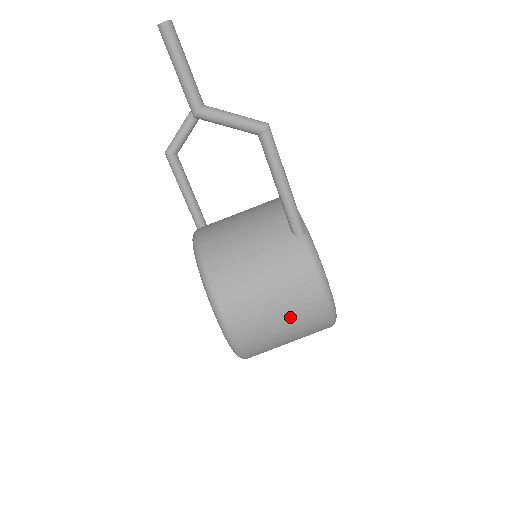
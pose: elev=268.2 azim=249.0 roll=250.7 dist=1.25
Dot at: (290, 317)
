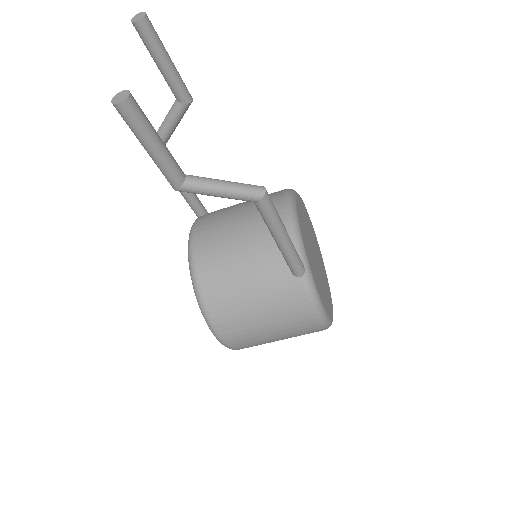
Dot at: (285, 336)
